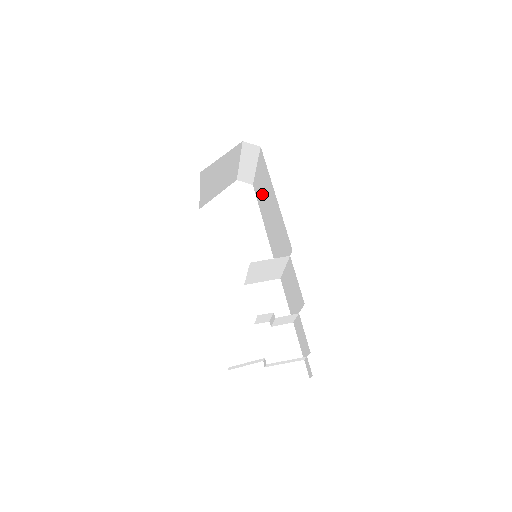
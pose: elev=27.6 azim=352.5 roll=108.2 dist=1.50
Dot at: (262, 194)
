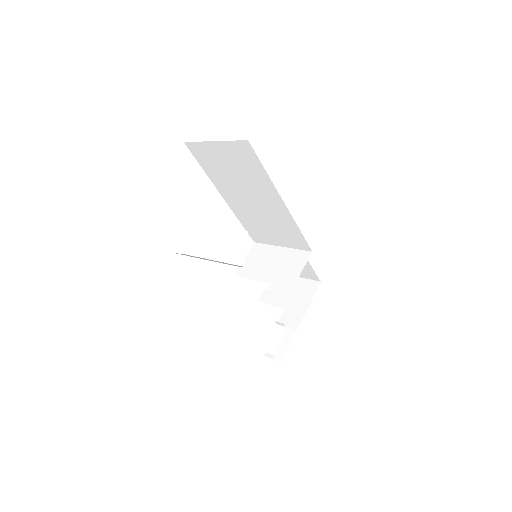
Dot at: (227, 173)
